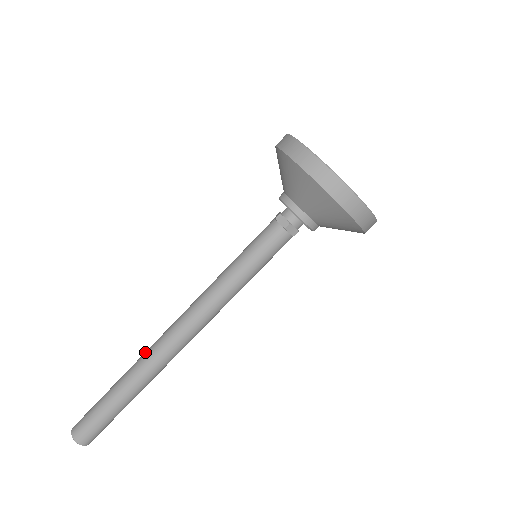
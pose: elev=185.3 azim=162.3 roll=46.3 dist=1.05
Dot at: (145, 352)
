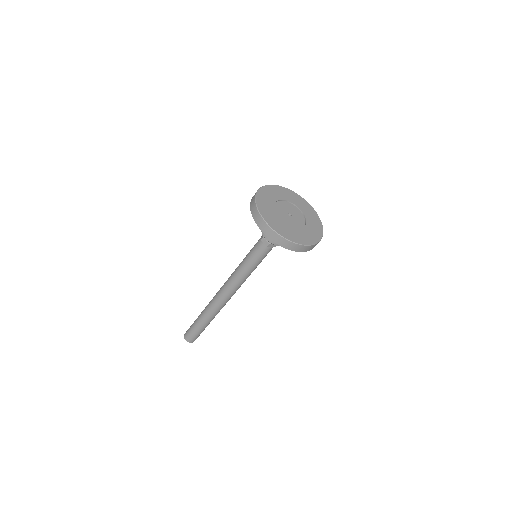
Dot at: occluded
